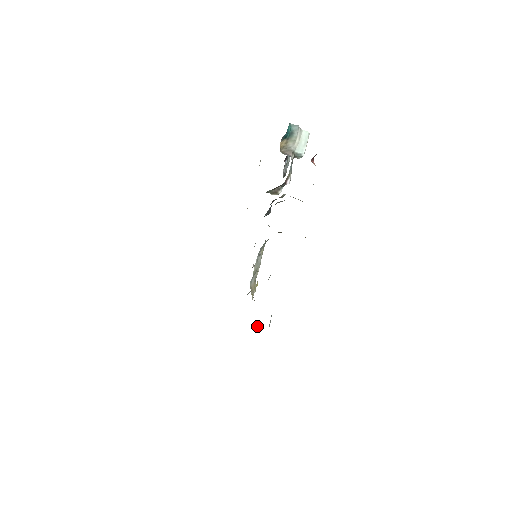
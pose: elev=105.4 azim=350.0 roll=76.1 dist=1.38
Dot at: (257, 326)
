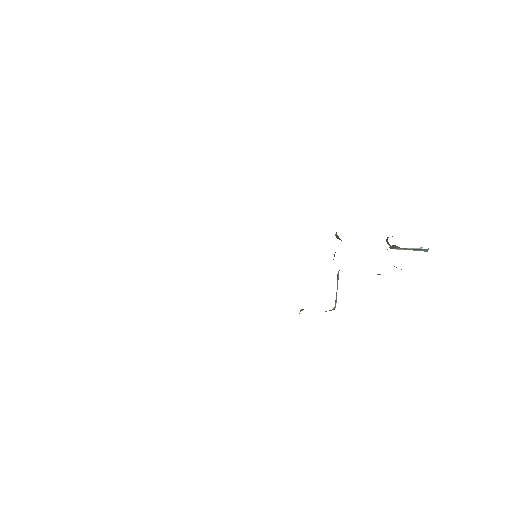
Dot at: occluded
